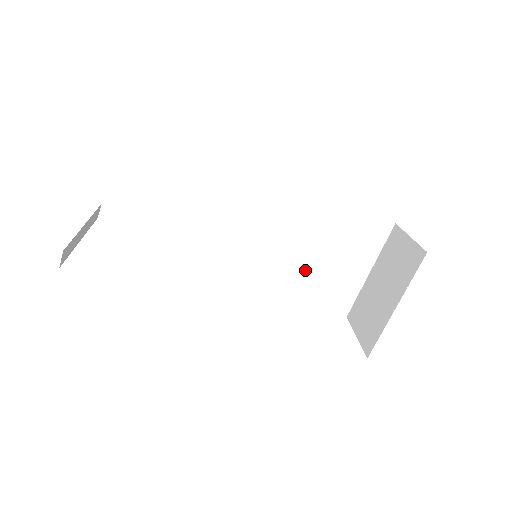
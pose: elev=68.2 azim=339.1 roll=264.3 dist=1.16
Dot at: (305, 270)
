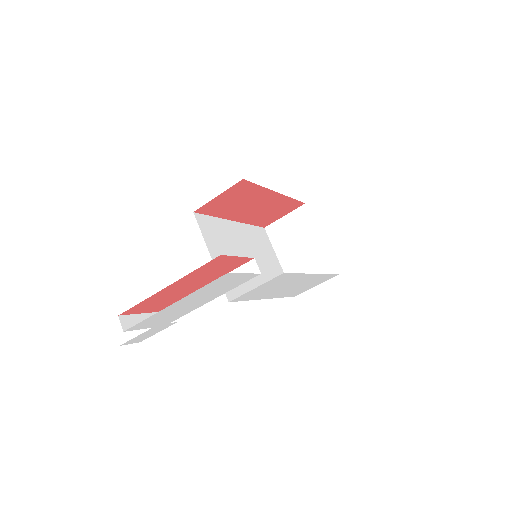
Dot at: (263, 273)
